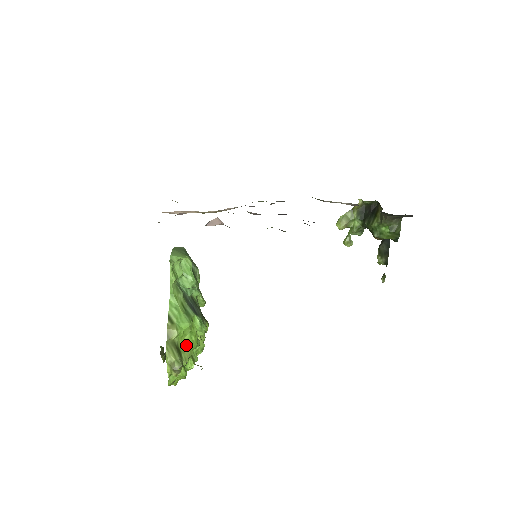
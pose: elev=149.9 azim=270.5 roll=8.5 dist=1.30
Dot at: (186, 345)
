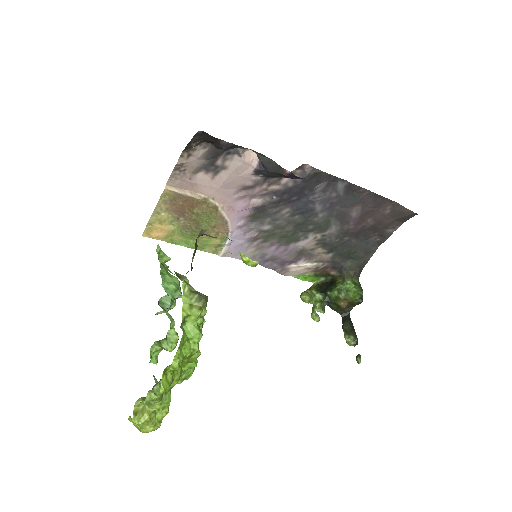
Dot at: occluded
